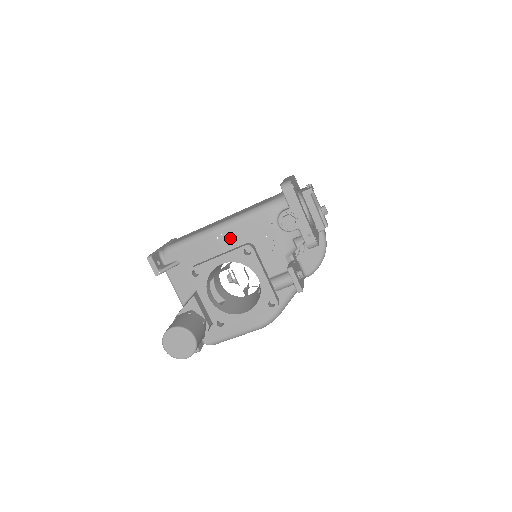
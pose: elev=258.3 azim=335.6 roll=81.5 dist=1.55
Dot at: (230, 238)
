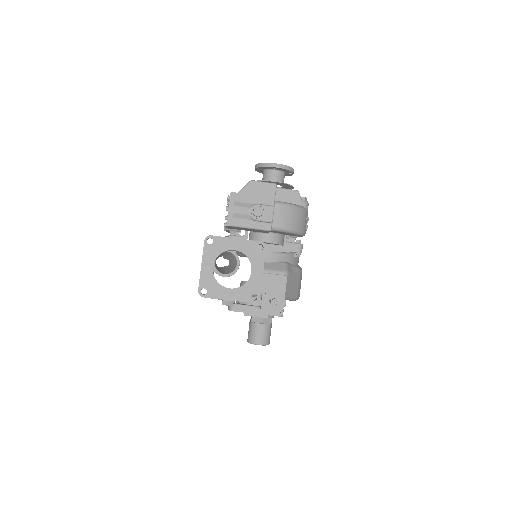
Dot at: occluded
